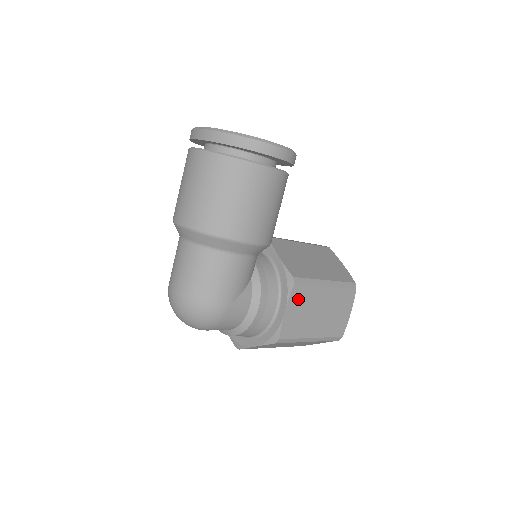
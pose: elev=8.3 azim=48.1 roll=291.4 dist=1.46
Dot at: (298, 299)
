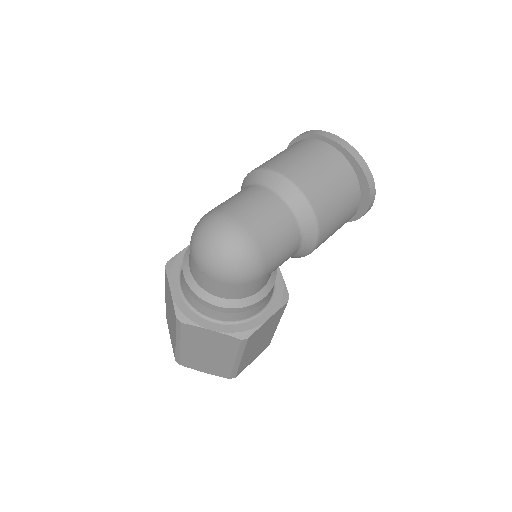
Dot at: (276, 316)
